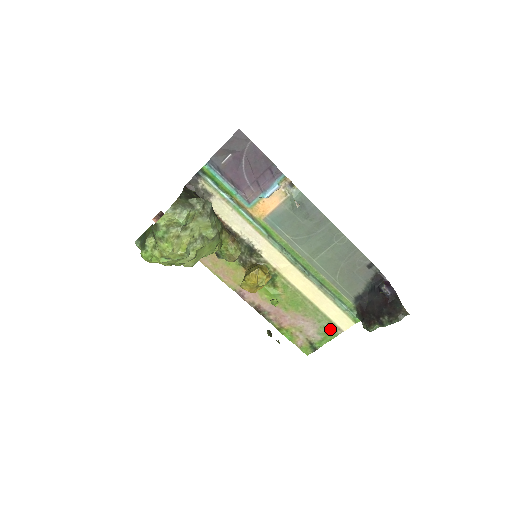
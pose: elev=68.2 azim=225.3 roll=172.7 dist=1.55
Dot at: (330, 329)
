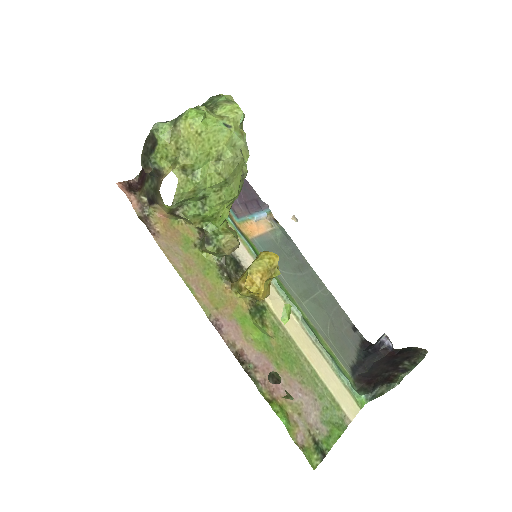
Dot at: (335, 415)
